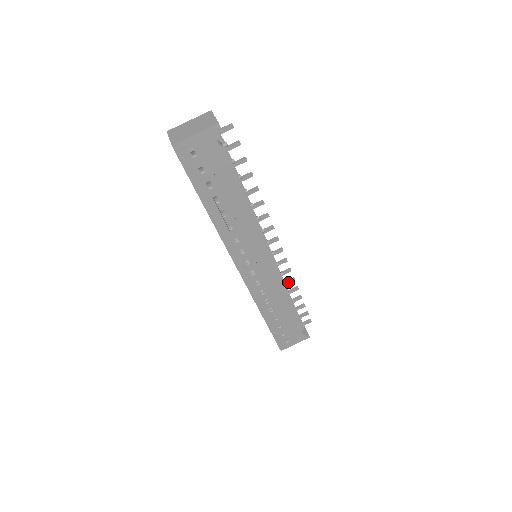
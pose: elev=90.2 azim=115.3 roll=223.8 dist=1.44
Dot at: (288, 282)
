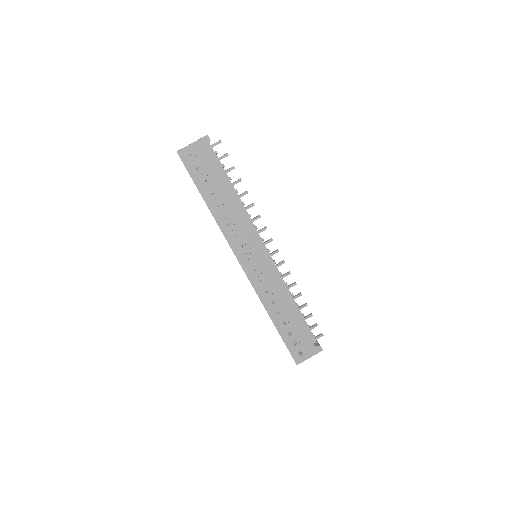
Dot at: (290, 286)
